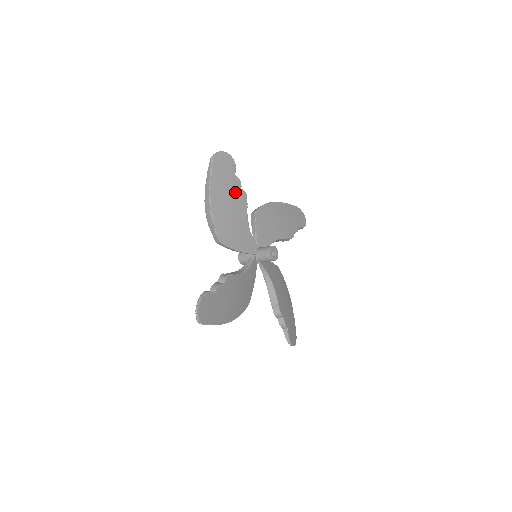
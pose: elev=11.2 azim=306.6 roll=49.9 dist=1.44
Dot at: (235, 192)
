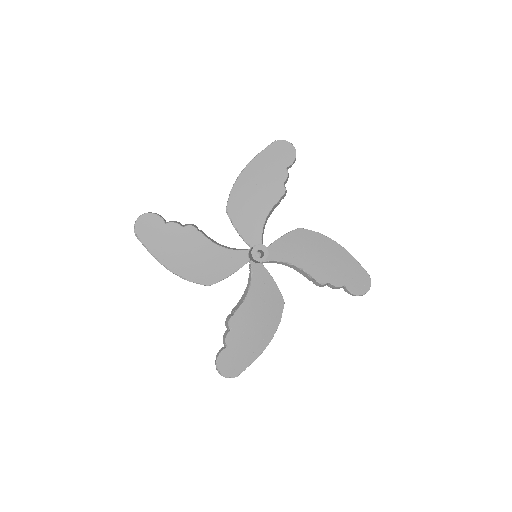
Dot at: (180, 237)
